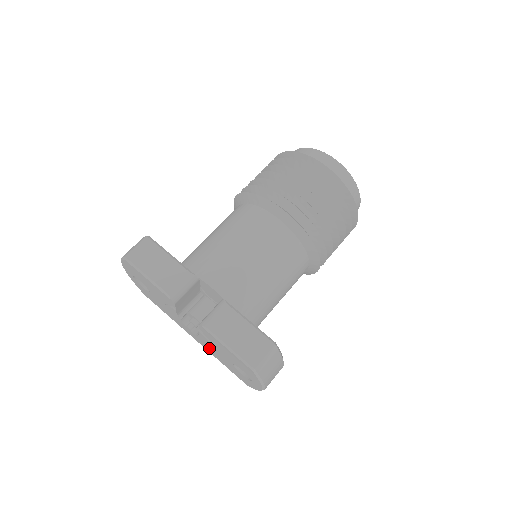
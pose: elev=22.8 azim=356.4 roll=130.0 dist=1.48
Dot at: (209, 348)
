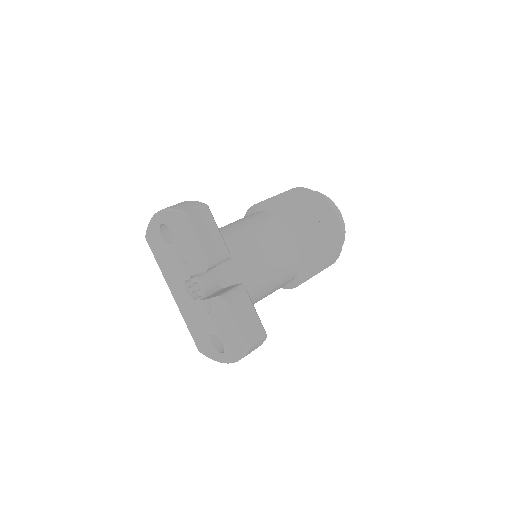
Dot at: (194, 312)
